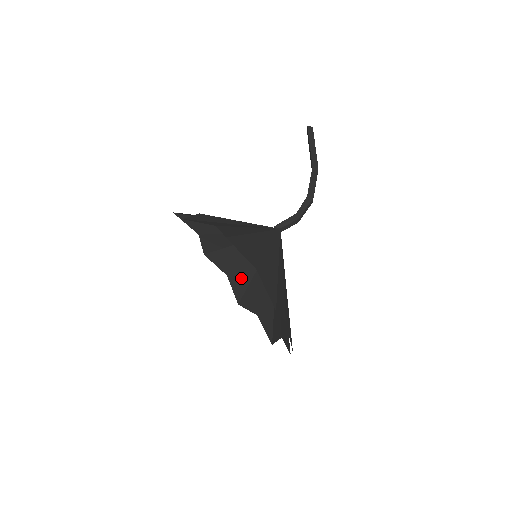
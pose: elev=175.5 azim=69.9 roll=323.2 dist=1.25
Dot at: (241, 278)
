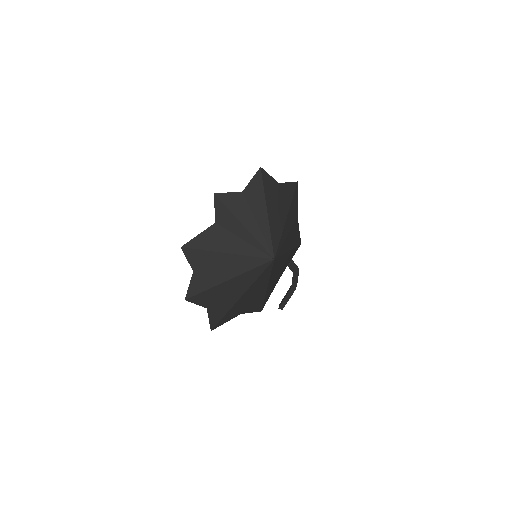
Dot at: (224, 305)
